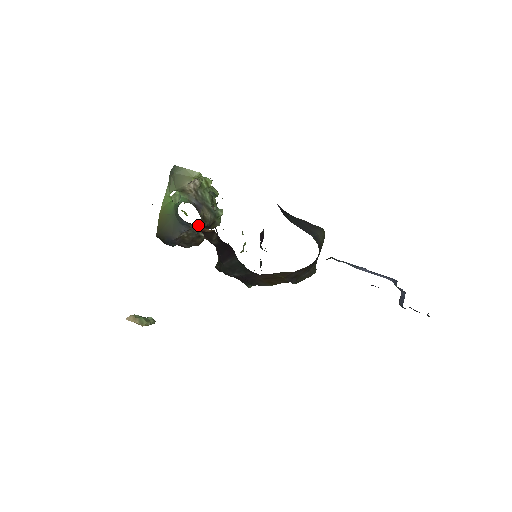
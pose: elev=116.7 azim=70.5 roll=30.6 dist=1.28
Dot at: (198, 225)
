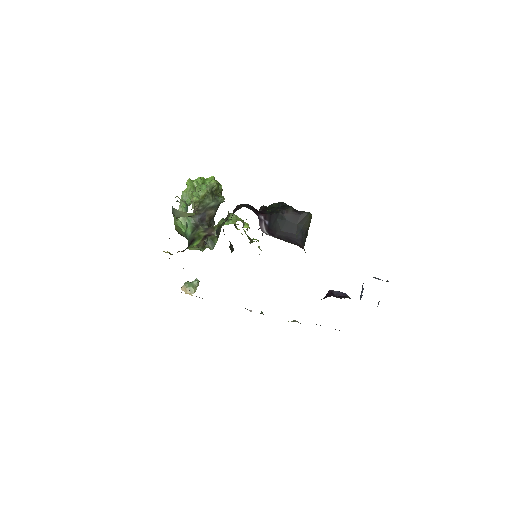
Dot at: occluded
